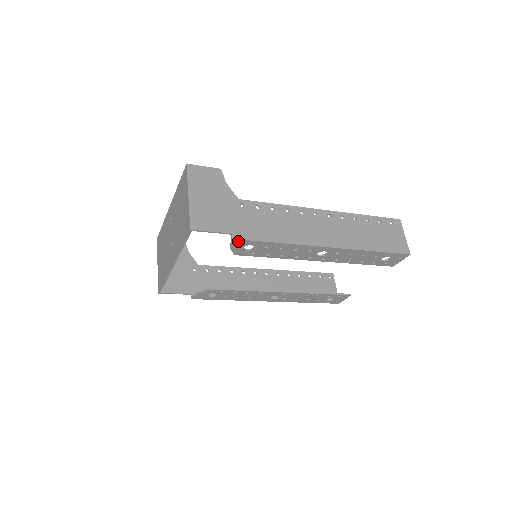
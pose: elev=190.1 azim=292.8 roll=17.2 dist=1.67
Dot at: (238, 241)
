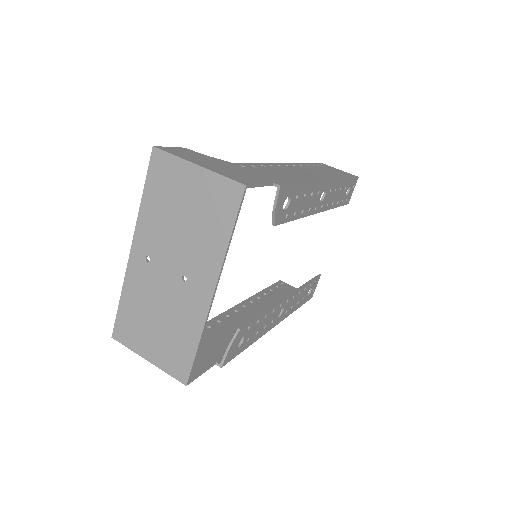
Dot at: (283, 190)
